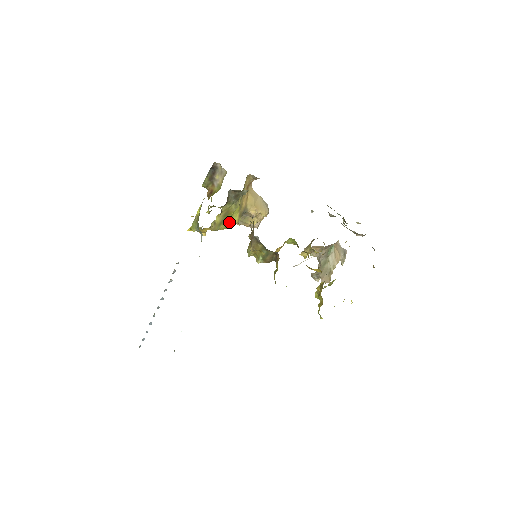
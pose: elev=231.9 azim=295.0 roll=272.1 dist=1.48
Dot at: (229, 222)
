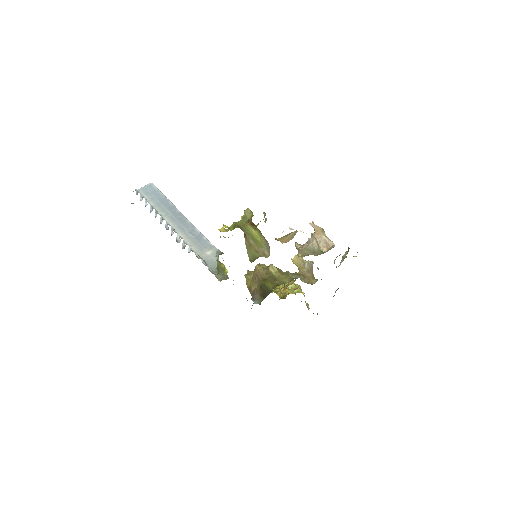
Dot at: occluded
